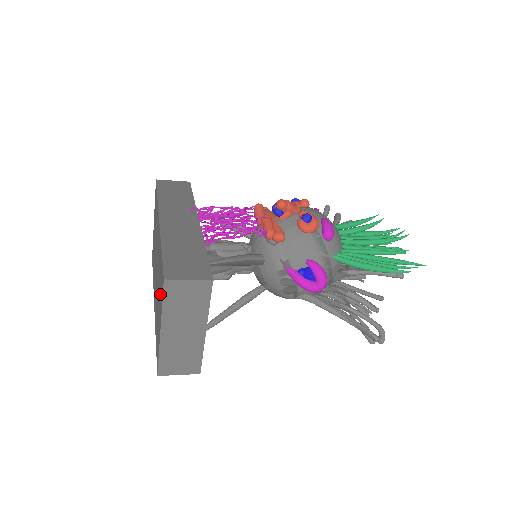
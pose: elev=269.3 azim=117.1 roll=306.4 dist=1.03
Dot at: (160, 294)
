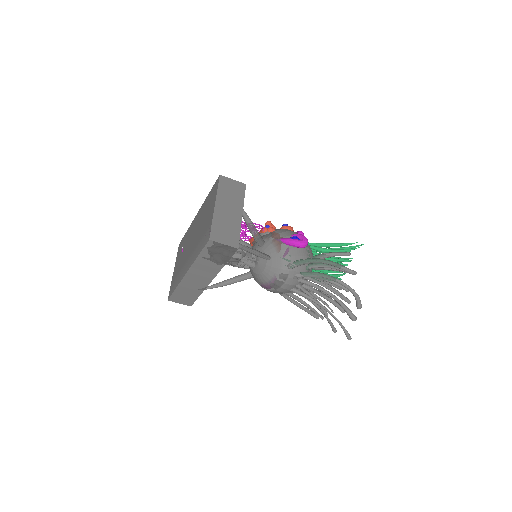
Dot at: (210, 203)
